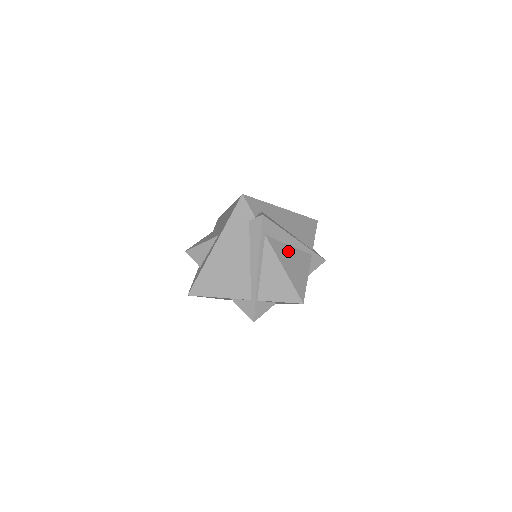
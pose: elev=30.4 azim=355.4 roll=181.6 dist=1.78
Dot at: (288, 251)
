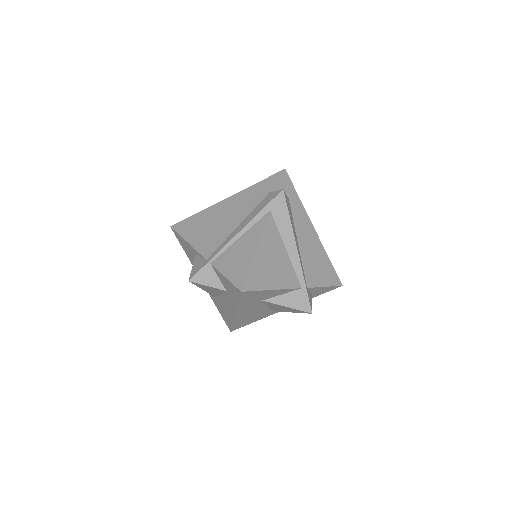
Dot at: (279, 249)
